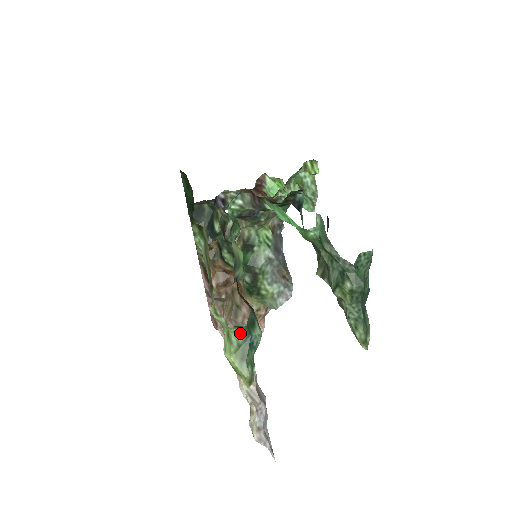
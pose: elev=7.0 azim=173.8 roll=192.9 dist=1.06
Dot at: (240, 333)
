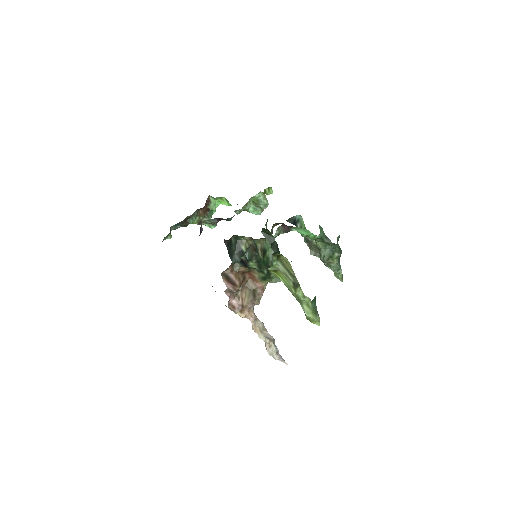
Dot at: (313, 301)
